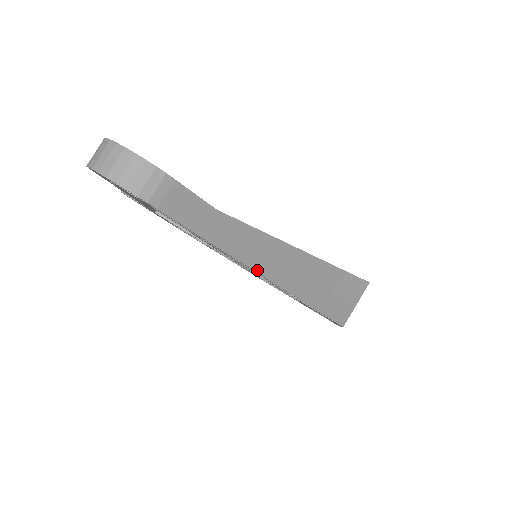
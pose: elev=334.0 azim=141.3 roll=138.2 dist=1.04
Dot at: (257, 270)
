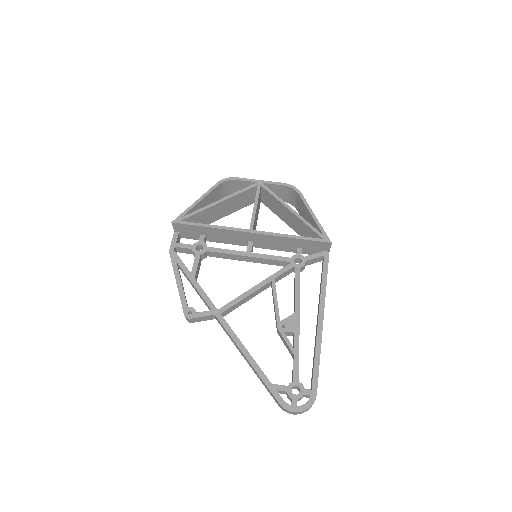
Dot at: occluded
